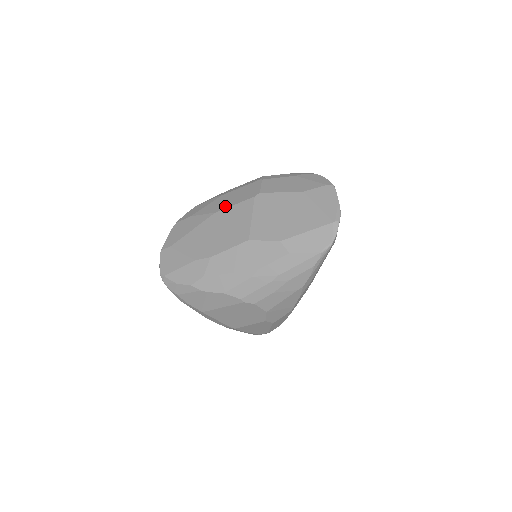
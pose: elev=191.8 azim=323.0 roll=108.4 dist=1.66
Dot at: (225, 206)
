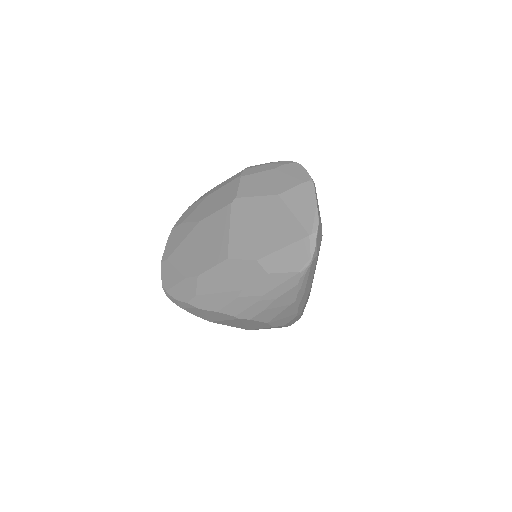
Dot at: (207, 213)
